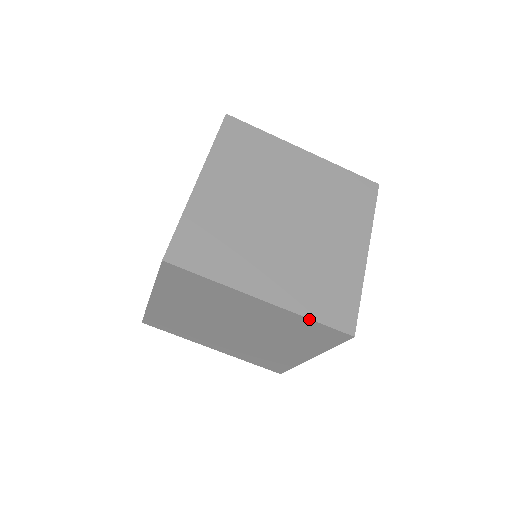
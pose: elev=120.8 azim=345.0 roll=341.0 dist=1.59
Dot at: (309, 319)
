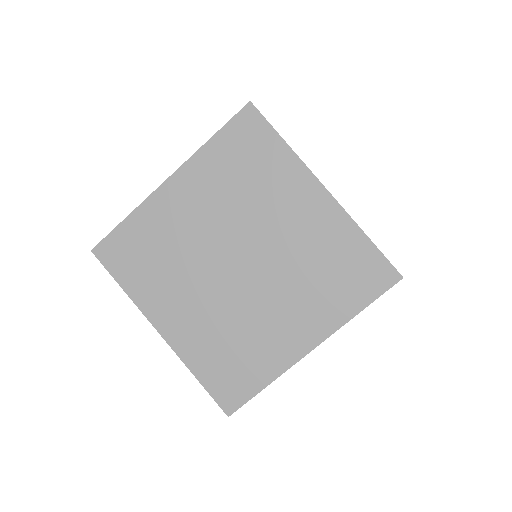
Dot at: (194, 375)
